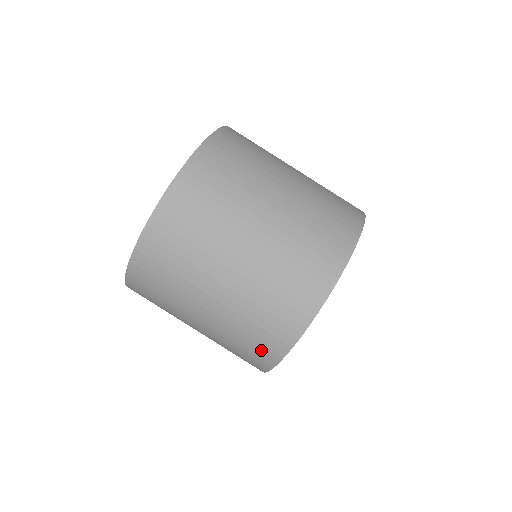
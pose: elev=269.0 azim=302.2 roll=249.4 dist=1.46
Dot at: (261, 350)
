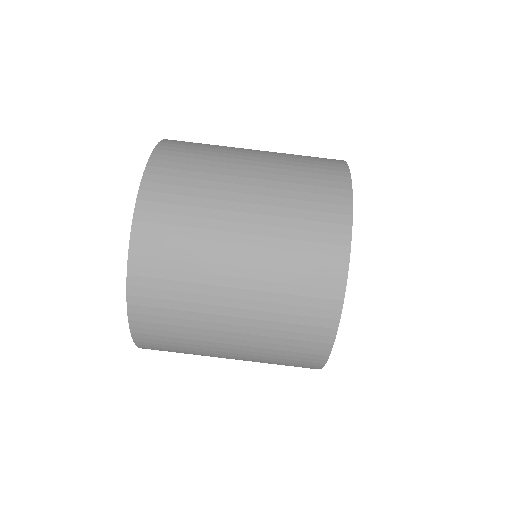
Dot at: (310, 334)
